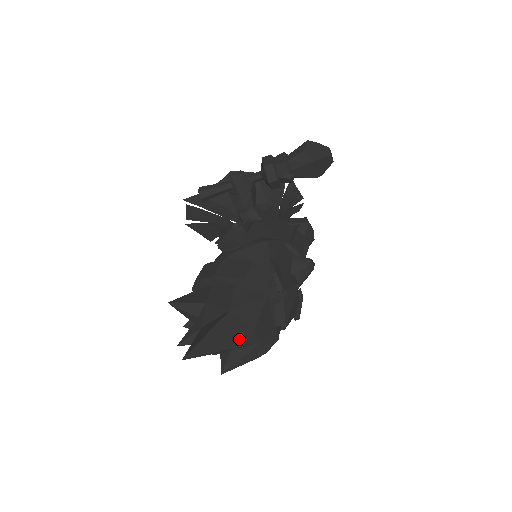
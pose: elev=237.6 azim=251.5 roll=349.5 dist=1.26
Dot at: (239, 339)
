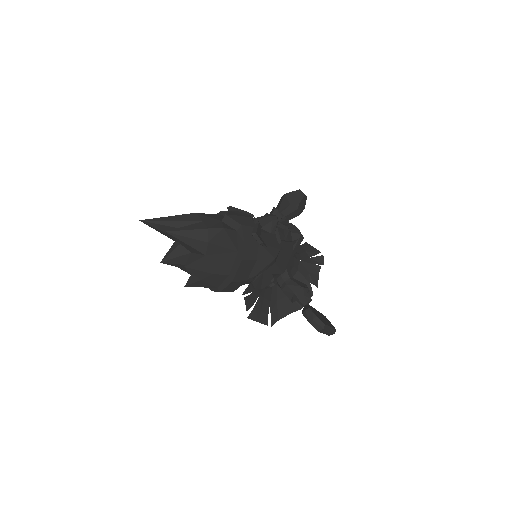
Dot at: (184, 216)
